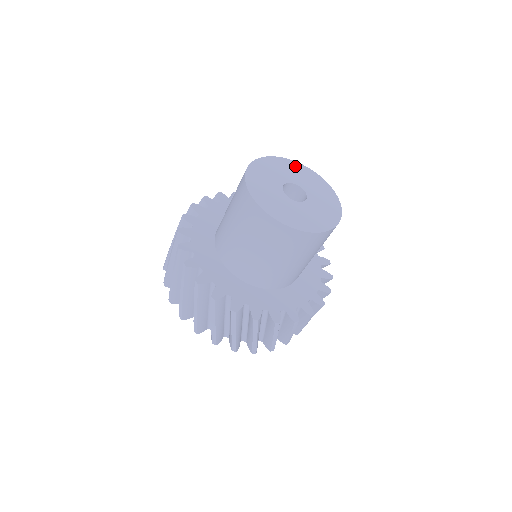
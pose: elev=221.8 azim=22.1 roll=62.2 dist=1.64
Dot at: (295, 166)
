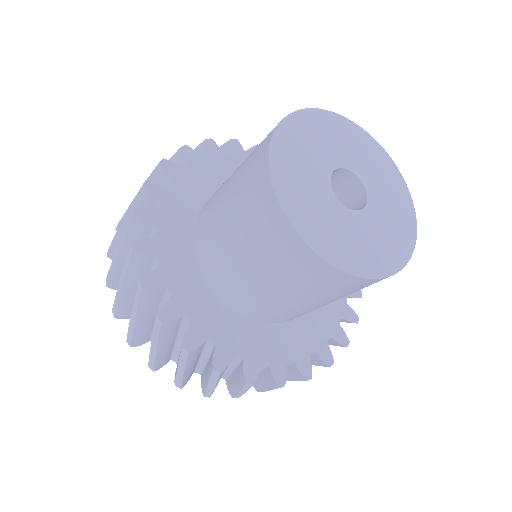
Dot at: (322, 121)
